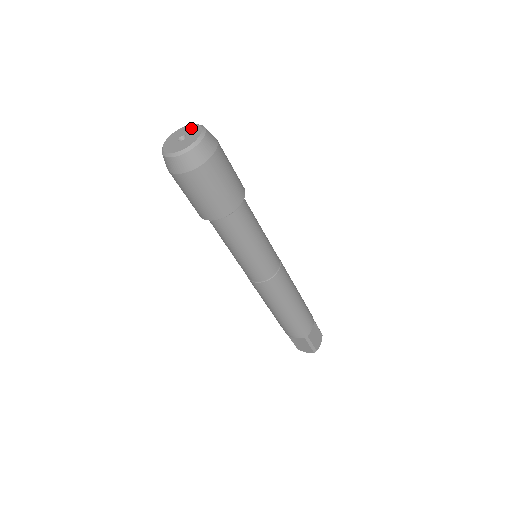
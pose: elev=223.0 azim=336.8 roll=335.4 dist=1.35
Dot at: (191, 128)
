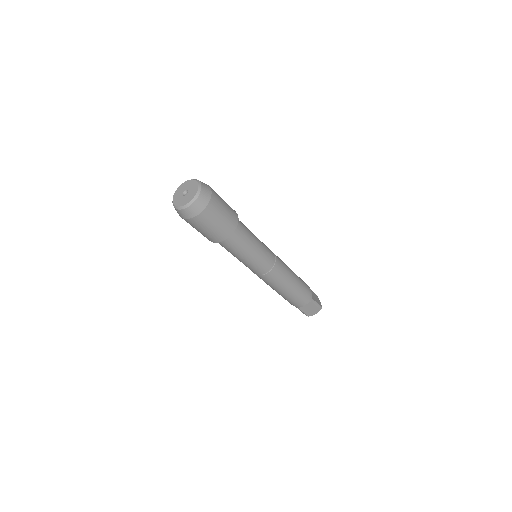
Dot at: (194, 188)
